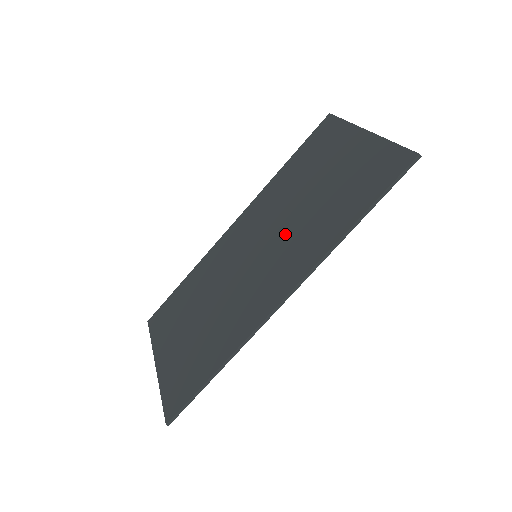
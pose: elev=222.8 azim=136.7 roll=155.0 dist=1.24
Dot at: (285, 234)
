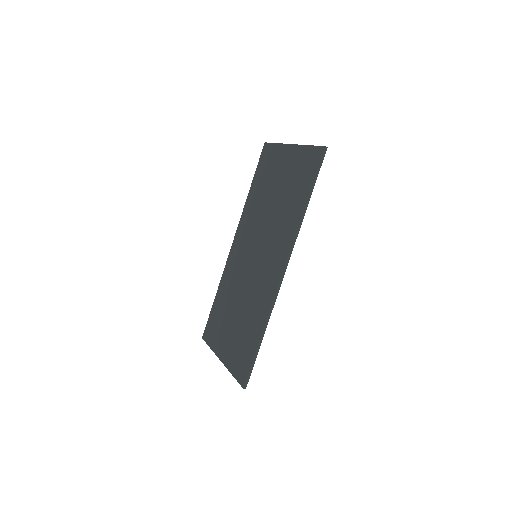
Dot at: (268, 233)
